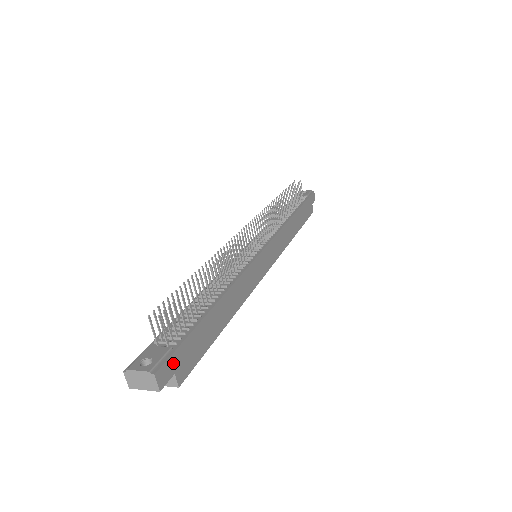
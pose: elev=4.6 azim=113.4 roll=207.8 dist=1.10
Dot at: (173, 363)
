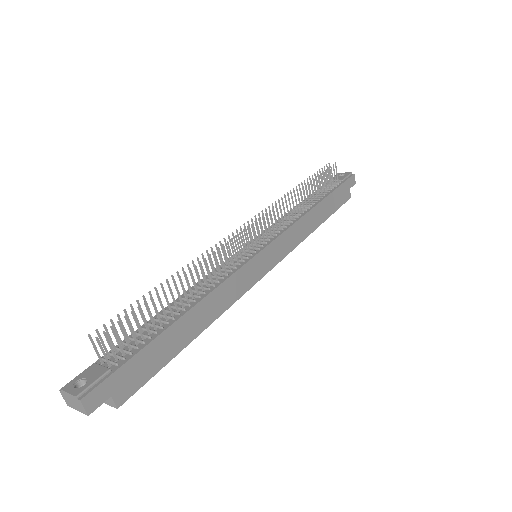
Dot at: (109, 386)
